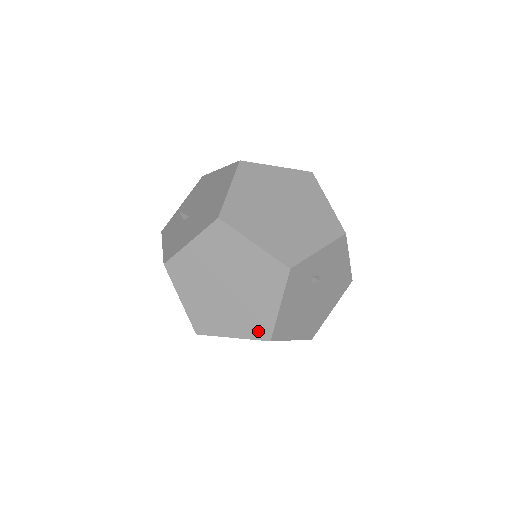
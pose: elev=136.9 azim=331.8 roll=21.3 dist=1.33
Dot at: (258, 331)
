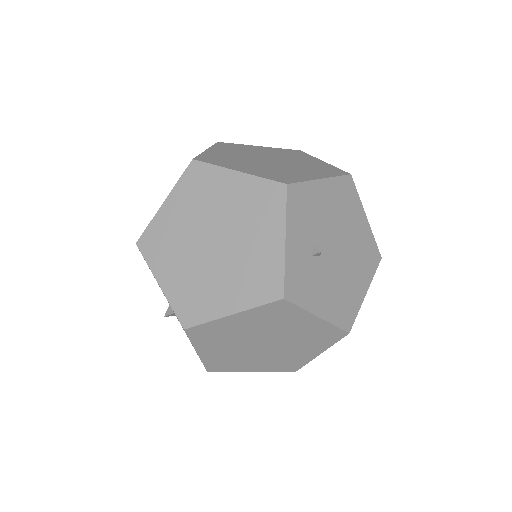
Dot at: (330, 338)
